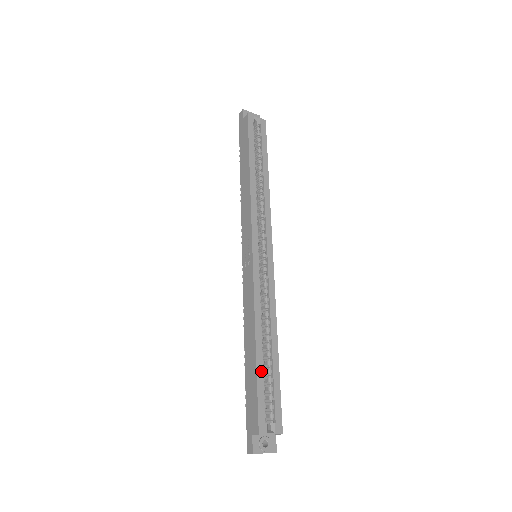
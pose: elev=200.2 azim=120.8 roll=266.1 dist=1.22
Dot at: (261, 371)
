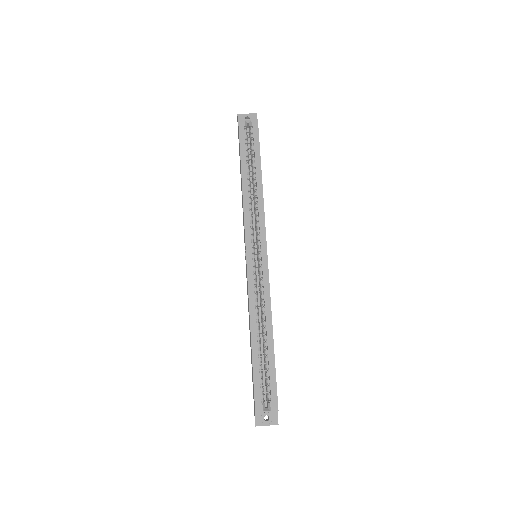
Dot at: (256, 360)
